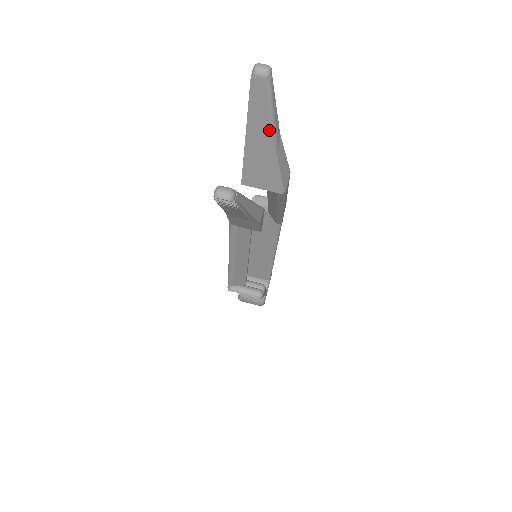
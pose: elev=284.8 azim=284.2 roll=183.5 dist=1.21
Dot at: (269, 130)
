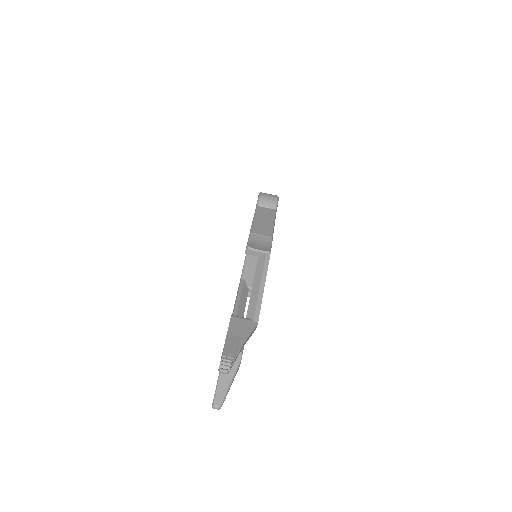
Dot at: occluded
